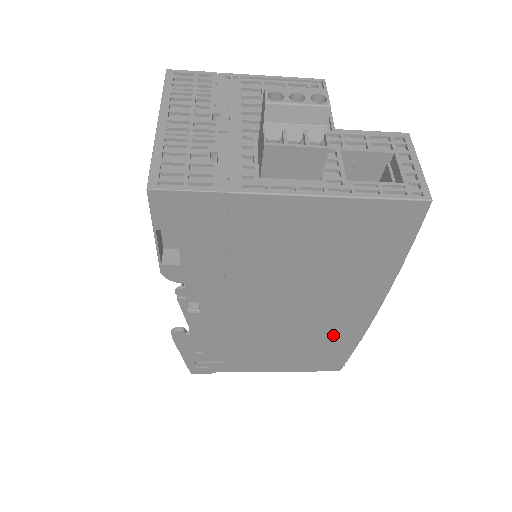
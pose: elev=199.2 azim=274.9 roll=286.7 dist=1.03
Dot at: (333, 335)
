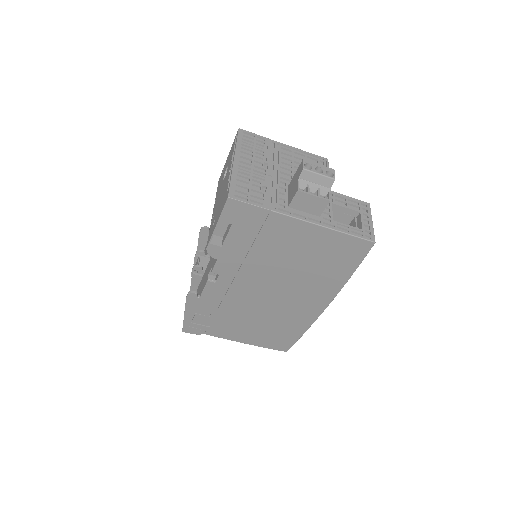
Dot at: (293, 320)
